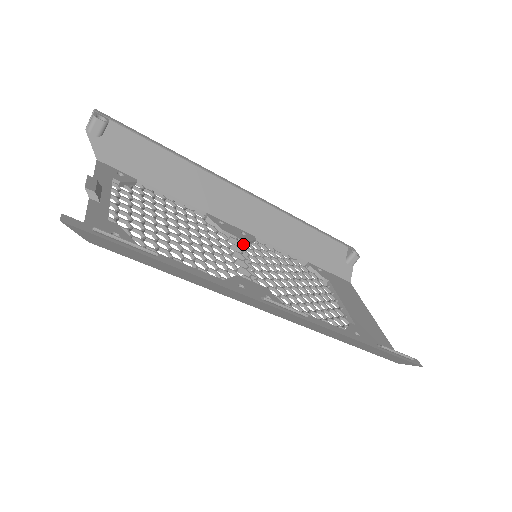
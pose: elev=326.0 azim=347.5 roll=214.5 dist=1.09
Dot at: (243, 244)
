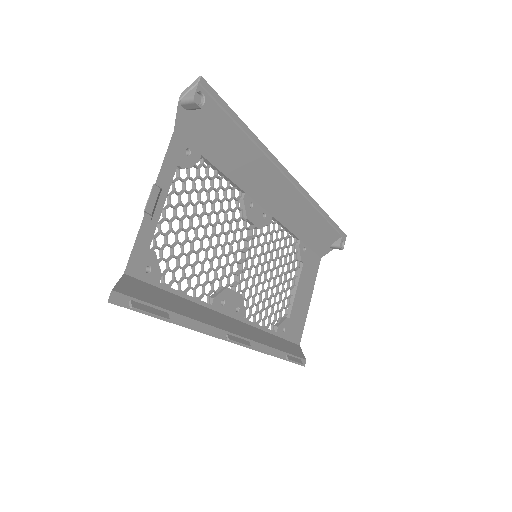
Dot at: (256, 230)
